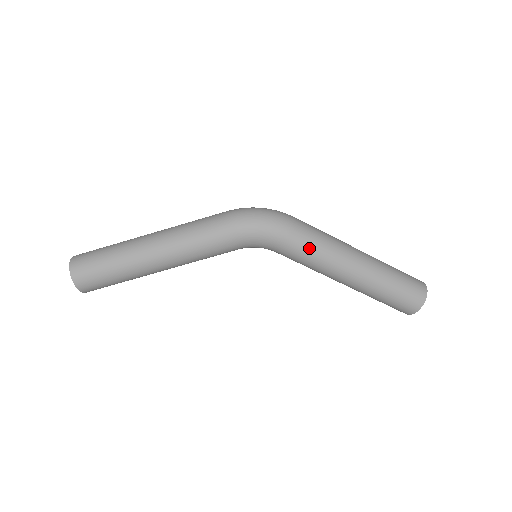
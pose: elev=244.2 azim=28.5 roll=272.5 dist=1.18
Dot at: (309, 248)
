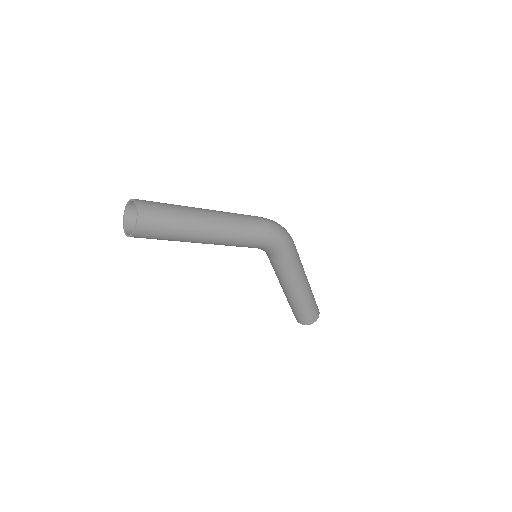
Dot at: (295, 265)
